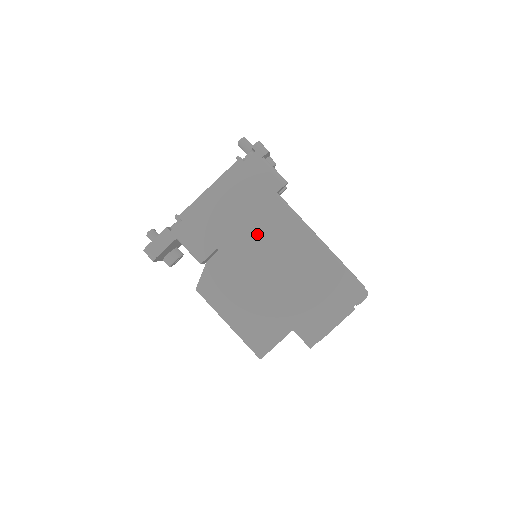
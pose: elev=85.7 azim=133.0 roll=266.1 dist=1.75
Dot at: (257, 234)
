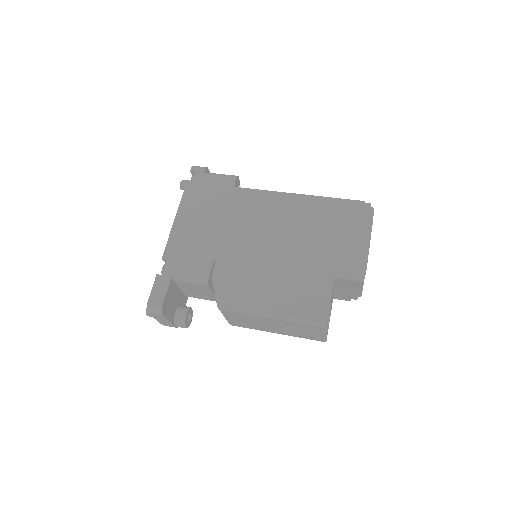
Dot at: (240, 225)
